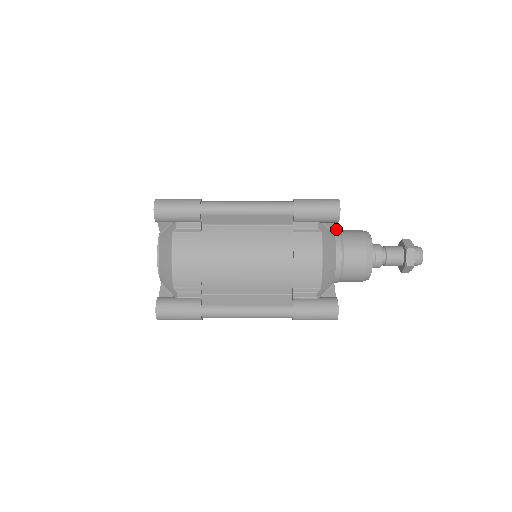
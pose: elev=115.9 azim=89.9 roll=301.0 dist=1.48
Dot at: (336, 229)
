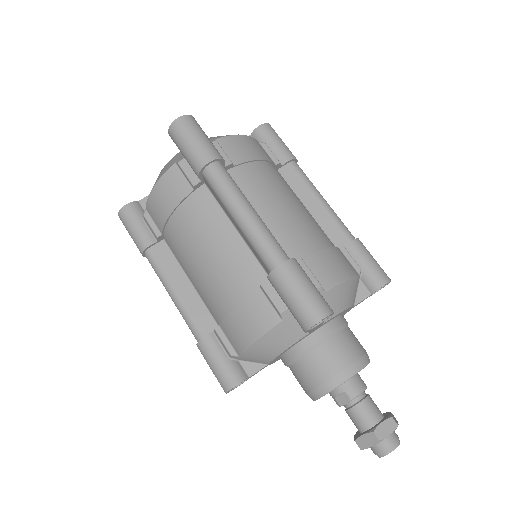
Dot at: (336, 326)
